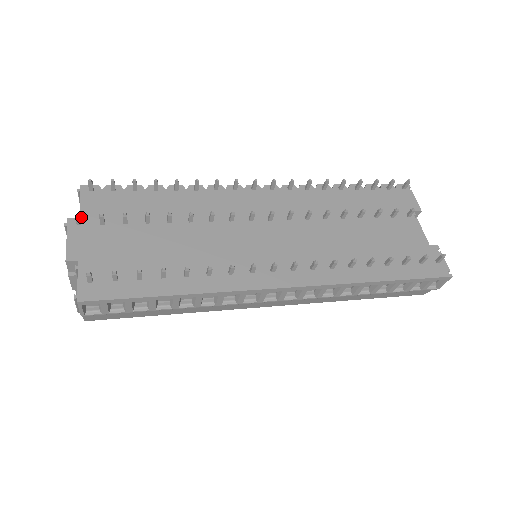
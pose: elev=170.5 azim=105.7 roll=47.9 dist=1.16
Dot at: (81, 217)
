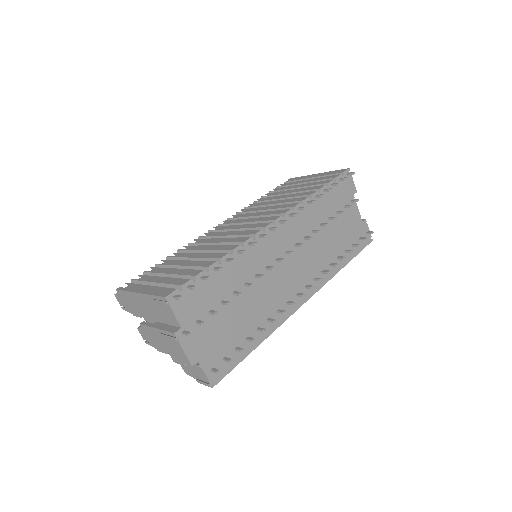
Dot at: (182, 326)
